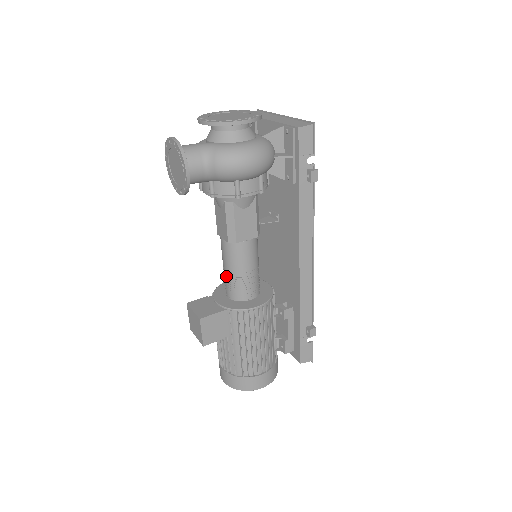
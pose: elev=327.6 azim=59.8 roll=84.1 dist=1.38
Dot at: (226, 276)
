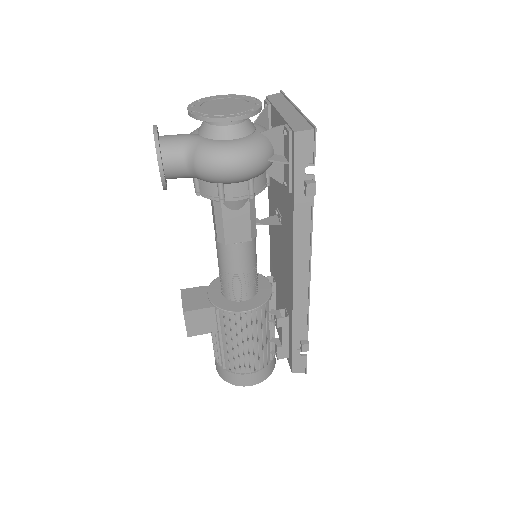
Dot at: (219, 272)
